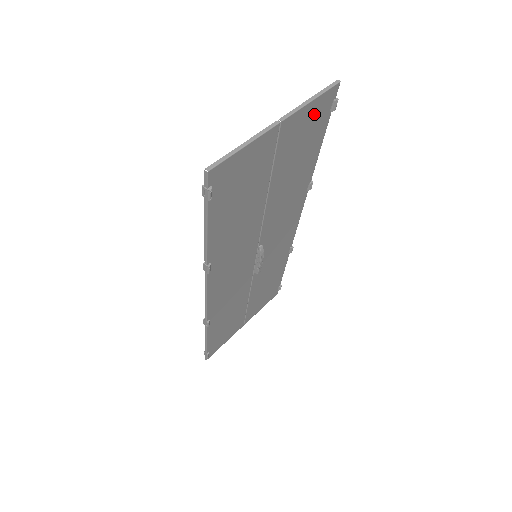
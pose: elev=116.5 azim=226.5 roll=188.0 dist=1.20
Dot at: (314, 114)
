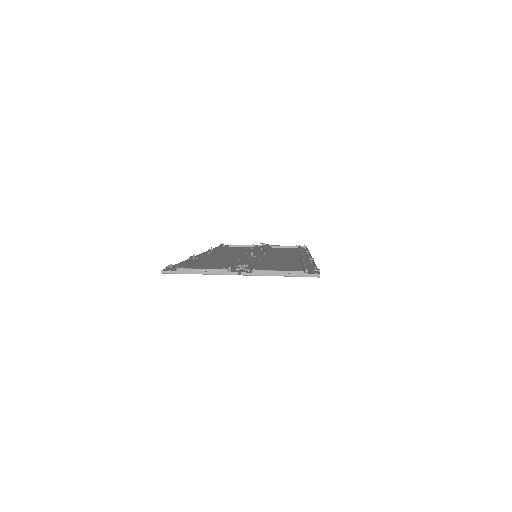
Dot at: occluded
